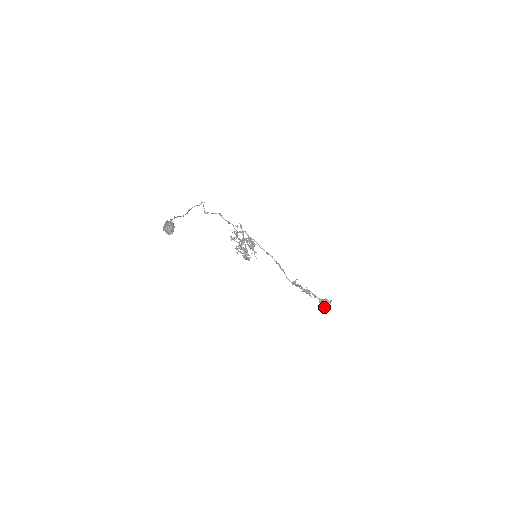
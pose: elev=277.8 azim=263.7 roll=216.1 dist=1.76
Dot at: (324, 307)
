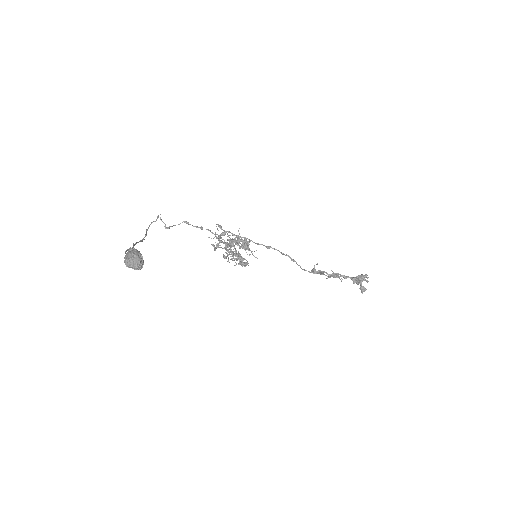
Dot at: (362, 286)
